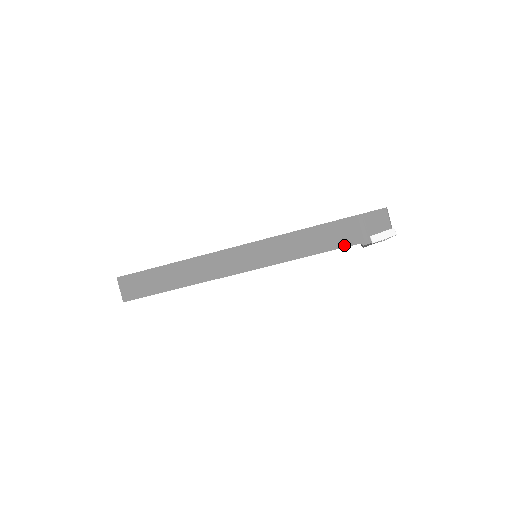
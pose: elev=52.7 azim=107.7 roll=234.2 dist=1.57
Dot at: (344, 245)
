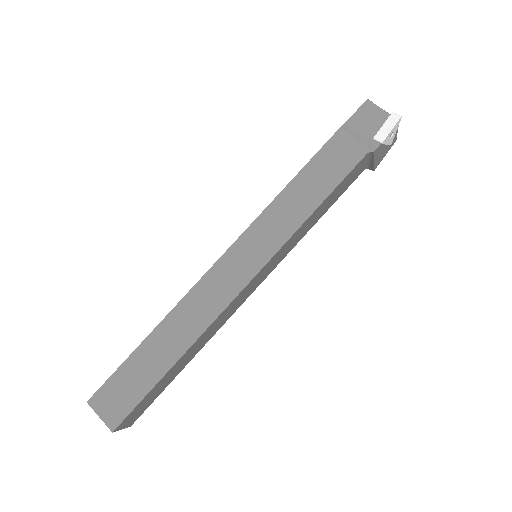
Dot at: (351, 166)
